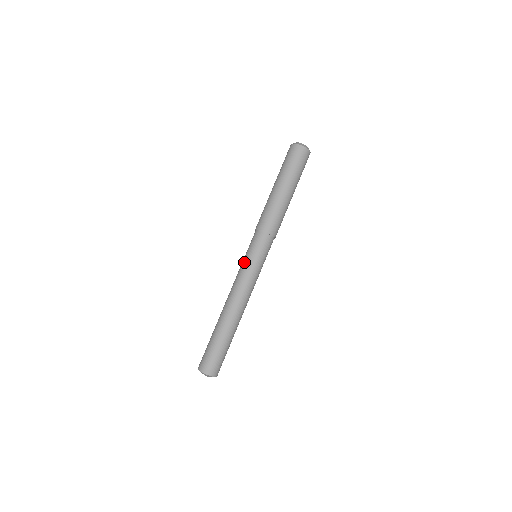
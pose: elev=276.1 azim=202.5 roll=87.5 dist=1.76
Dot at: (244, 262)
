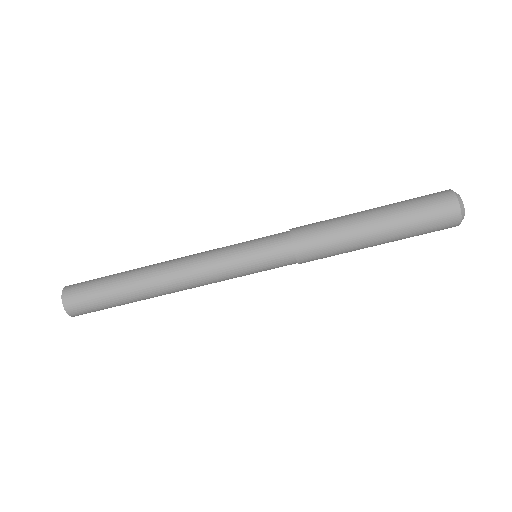
Dot at: (239, 269)
